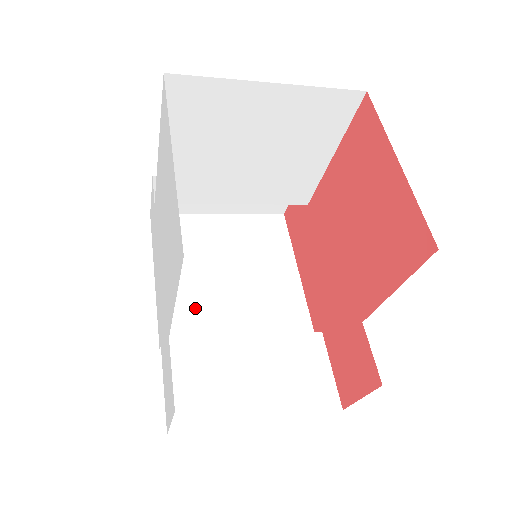
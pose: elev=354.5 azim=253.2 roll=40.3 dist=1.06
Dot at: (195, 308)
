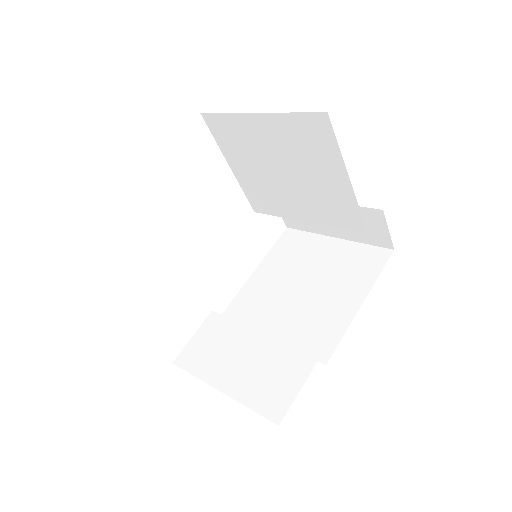
Dot at: (260, 300)
